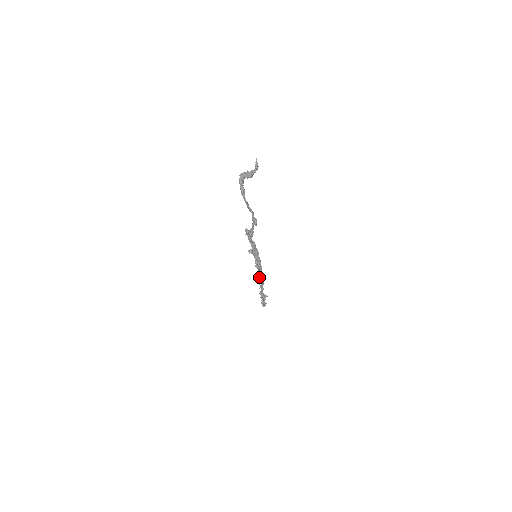
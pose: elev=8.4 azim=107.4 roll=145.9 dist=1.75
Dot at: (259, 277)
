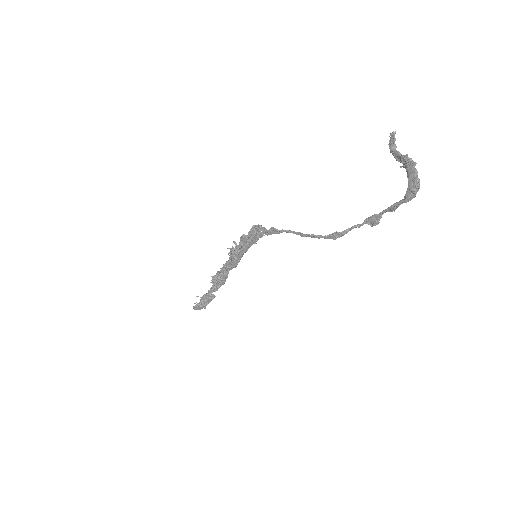
Dot at: (222, 278)
